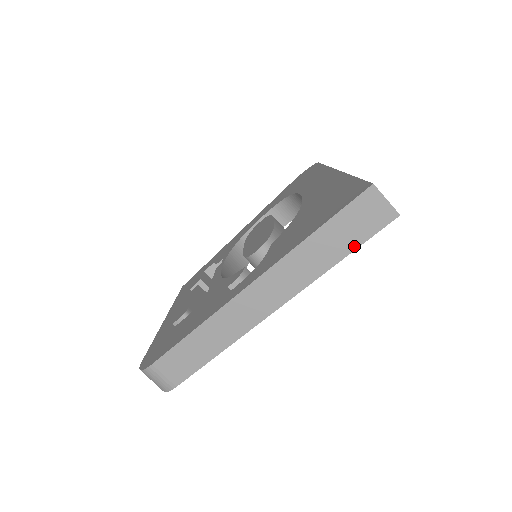
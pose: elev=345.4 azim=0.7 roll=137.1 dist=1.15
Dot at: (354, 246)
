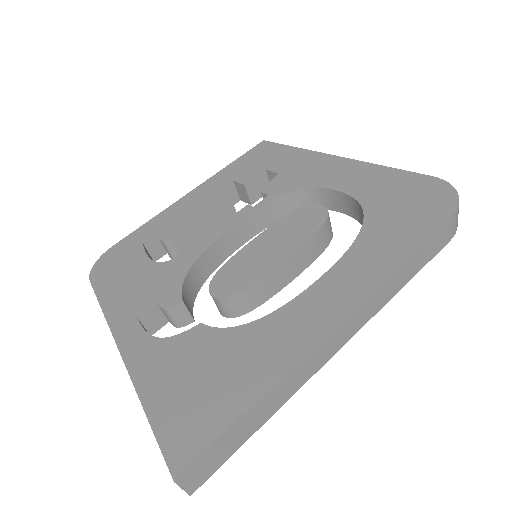
Dot at: occluded
